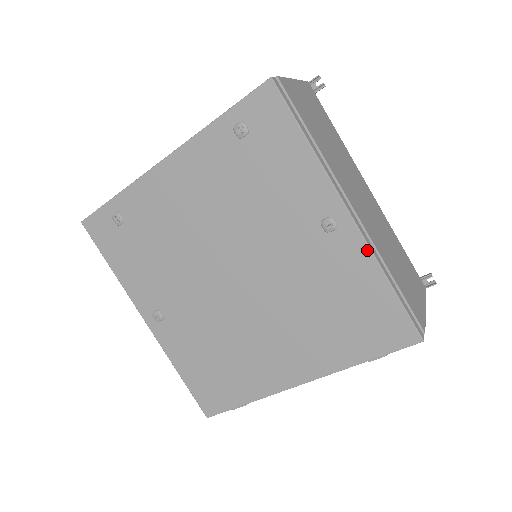
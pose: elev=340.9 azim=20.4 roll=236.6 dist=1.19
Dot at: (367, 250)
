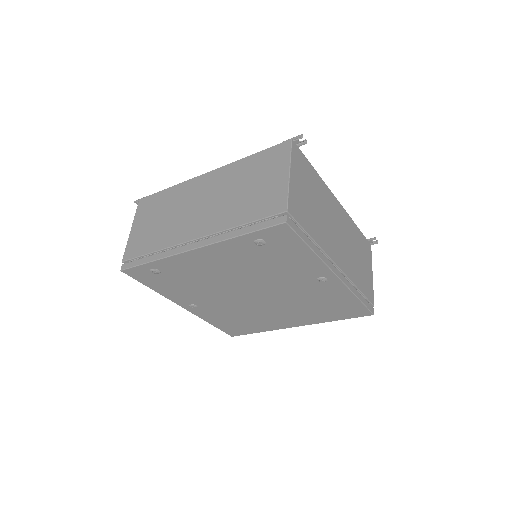
Dot at: (346, 288)
